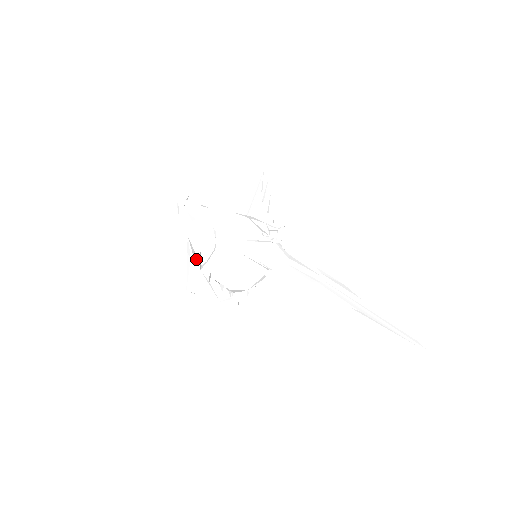
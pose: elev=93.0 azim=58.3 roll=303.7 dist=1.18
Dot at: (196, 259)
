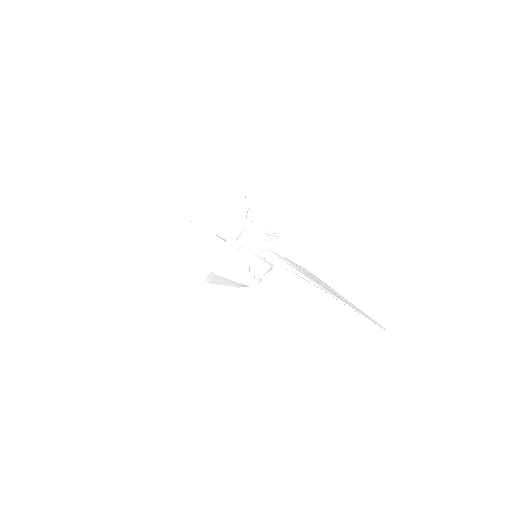
Dot at: (237, 241)
